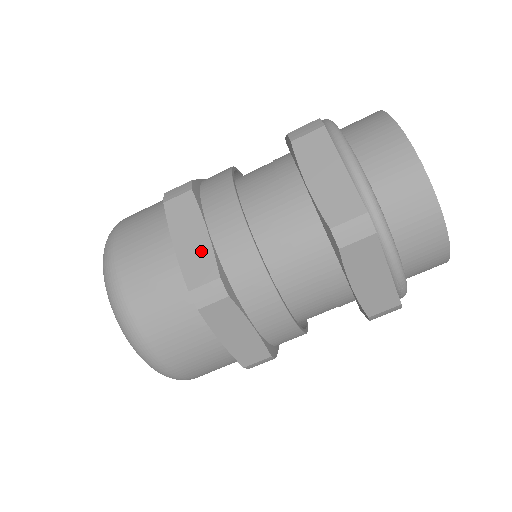
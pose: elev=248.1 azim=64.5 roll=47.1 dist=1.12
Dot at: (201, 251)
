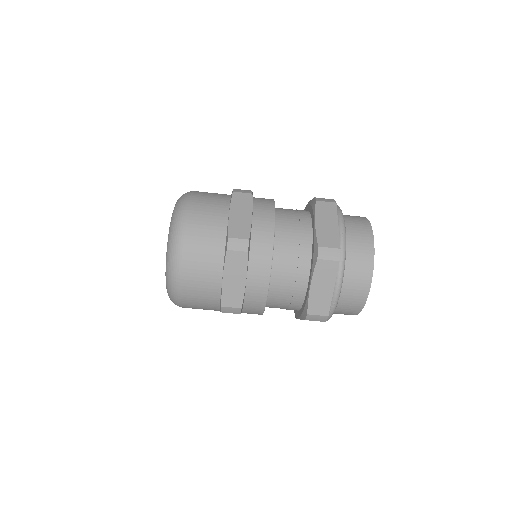
Dot at: (244, 223)
